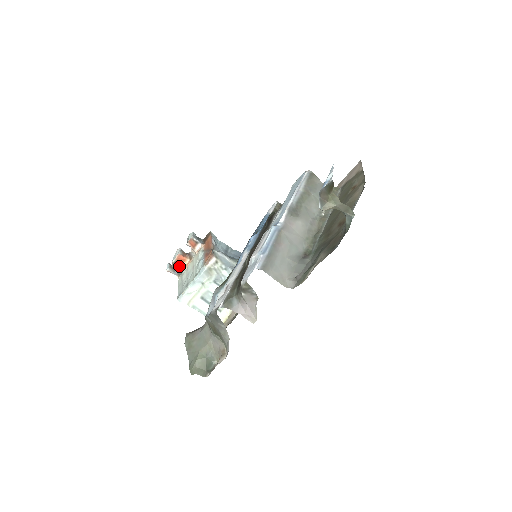
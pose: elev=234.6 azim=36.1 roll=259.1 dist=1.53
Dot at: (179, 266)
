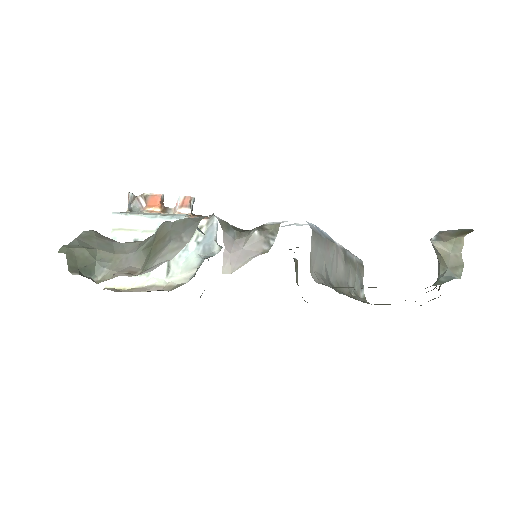
Dot at: (142, 205)
